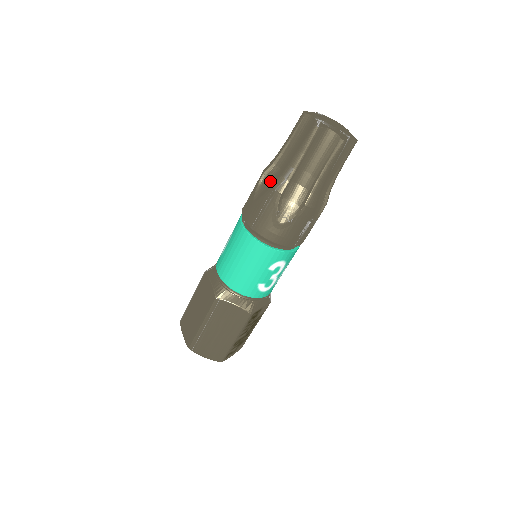
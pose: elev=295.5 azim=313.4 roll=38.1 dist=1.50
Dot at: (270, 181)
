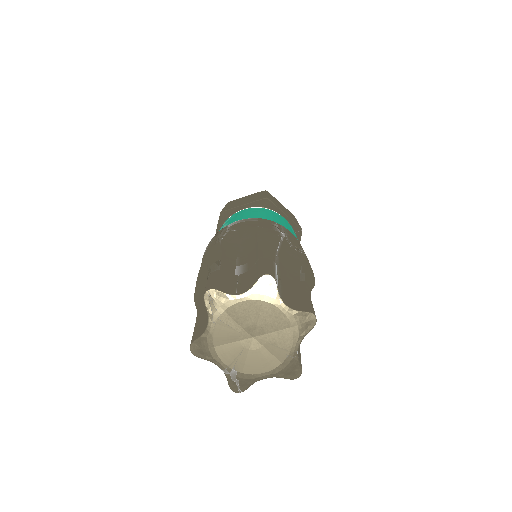
Dot at: occluded
